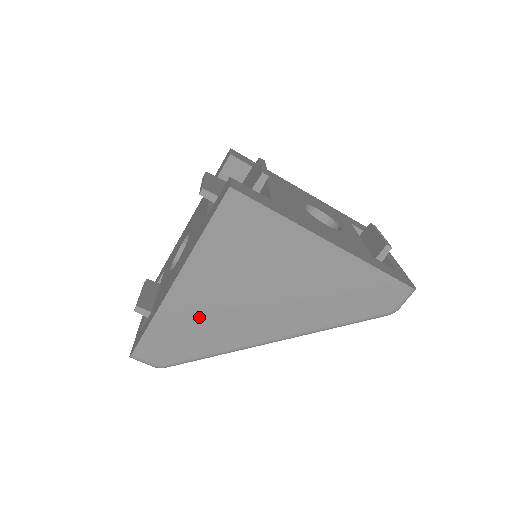
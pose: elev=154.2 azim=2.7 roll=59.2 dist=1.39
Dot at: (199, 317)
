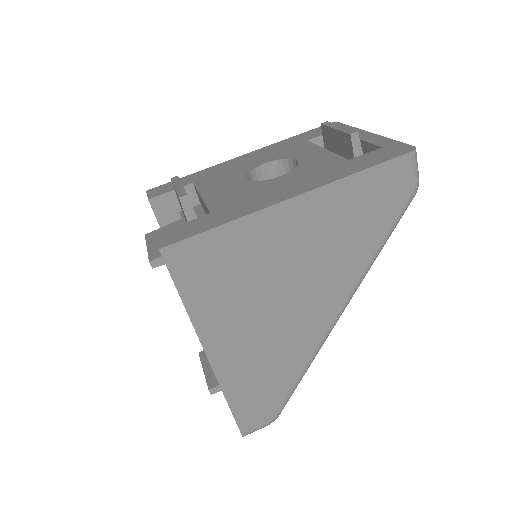
Dot at: (259, 361)
